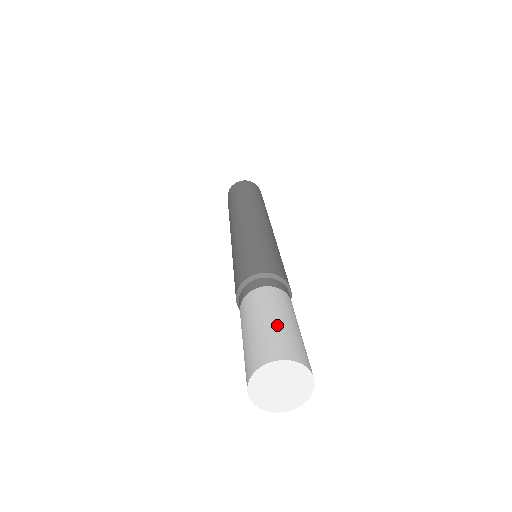
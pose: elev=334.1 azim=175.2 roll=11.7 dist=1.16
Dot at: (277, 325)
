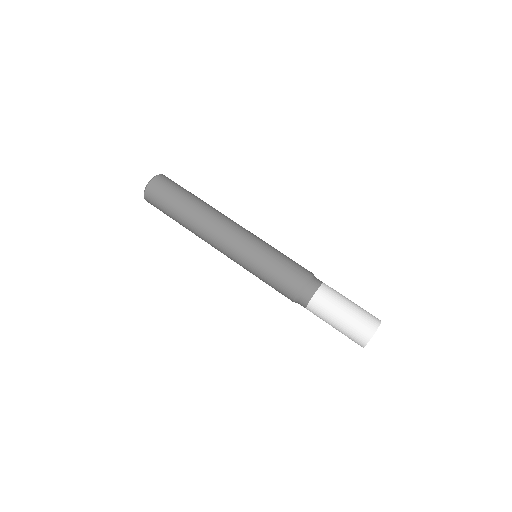
Dot at: (356, 308)
